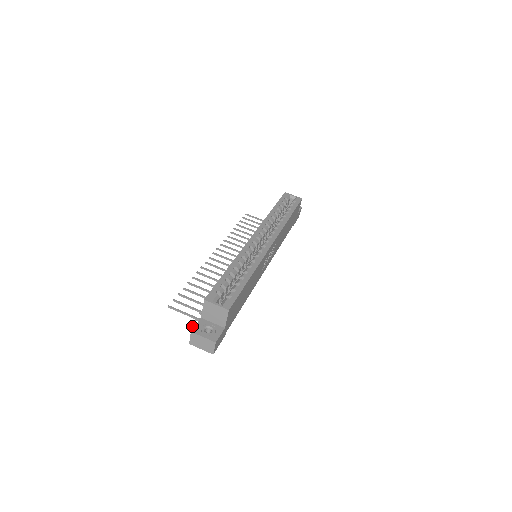
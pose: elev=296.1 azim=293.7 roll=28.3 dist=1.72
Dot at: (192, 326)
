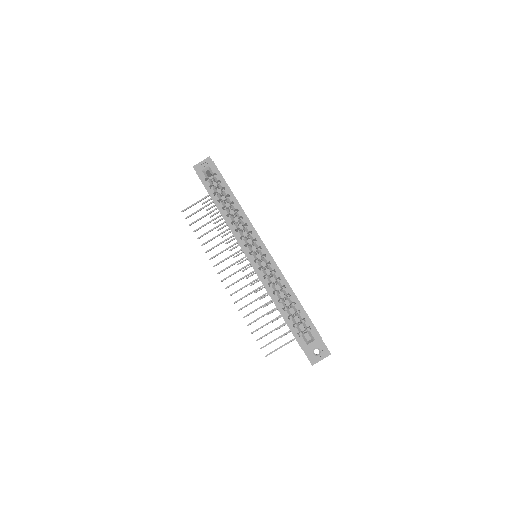
Dot at: occluded
